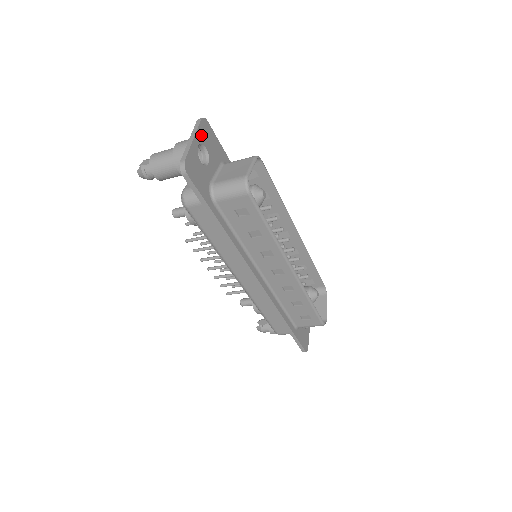
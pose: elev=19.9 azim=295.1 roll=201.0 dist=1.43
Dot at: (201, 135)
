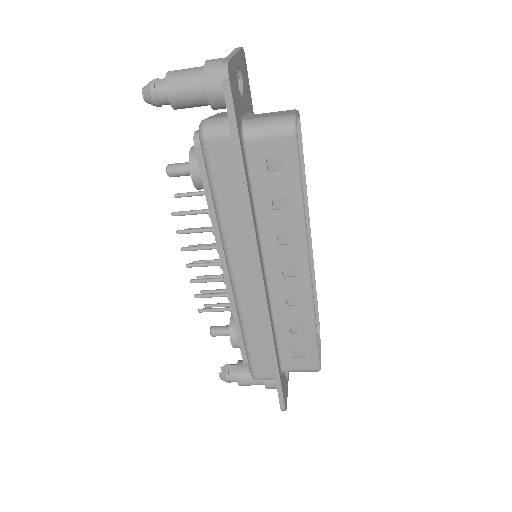
Dot at: (240, 61)
